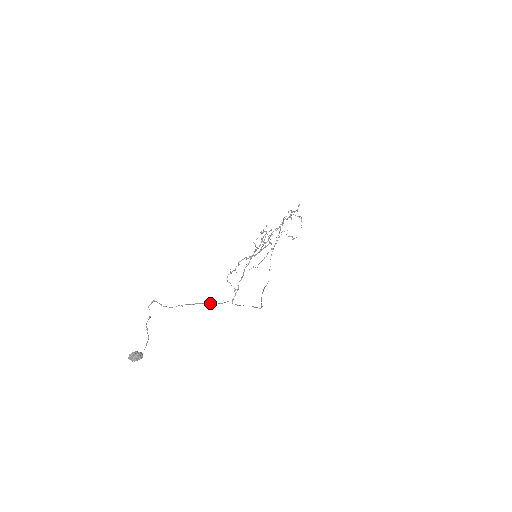
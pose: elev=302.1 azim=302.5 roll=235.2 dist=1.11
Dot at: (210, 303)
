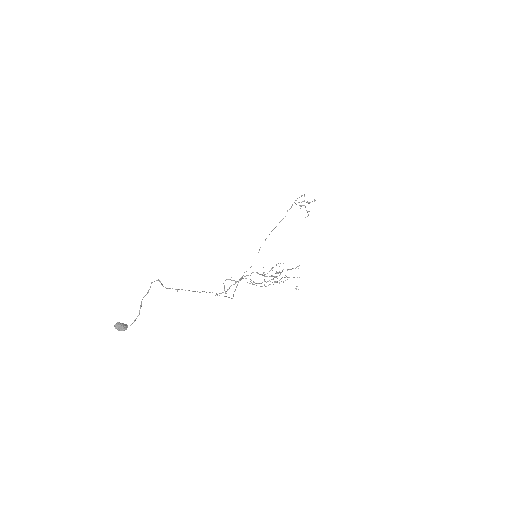
Dot at: (199, 292)
